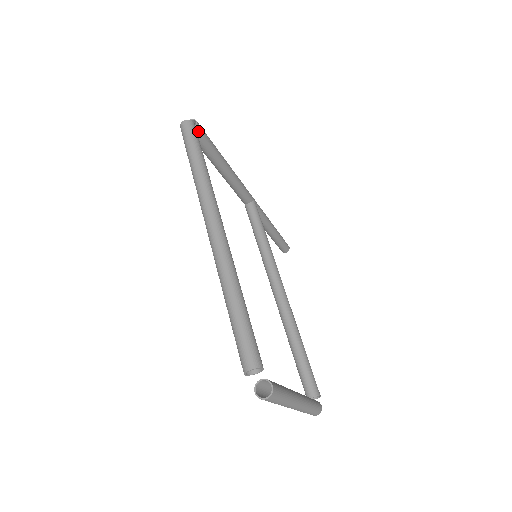
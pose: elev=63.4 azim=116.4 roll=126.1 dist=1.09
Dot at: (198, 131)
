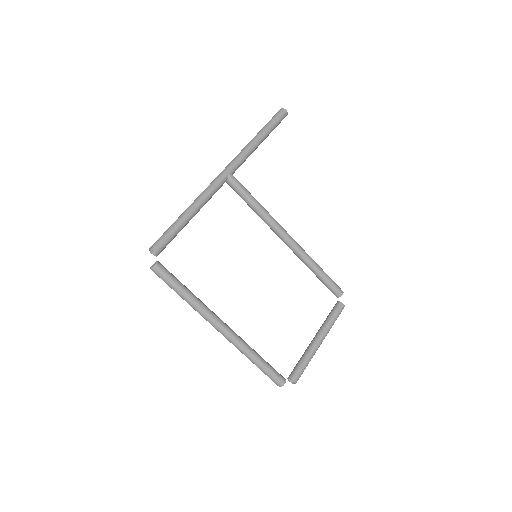
Dot at: (160, 252)
